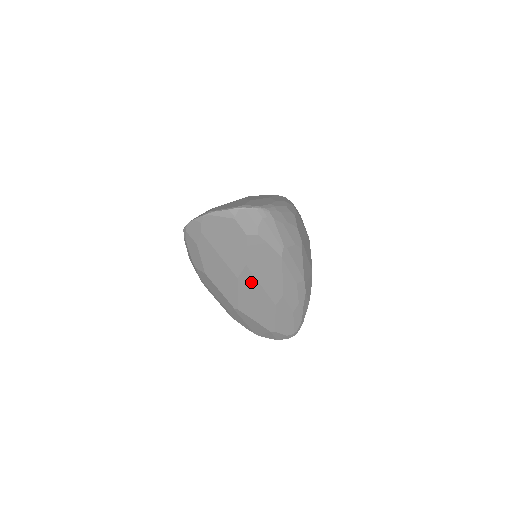
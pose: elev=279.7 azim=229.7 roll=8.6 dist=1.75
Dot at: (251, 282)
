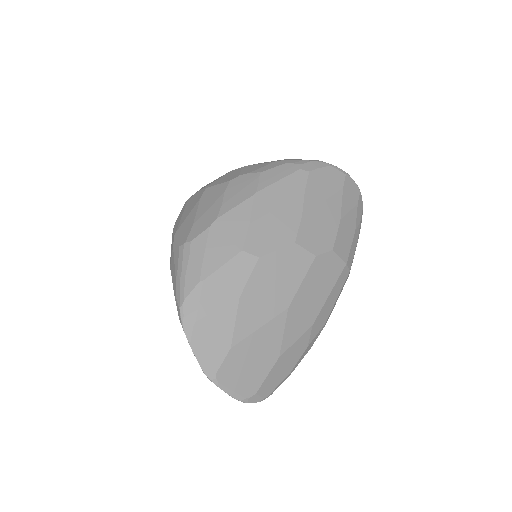
Dot at: occluded
